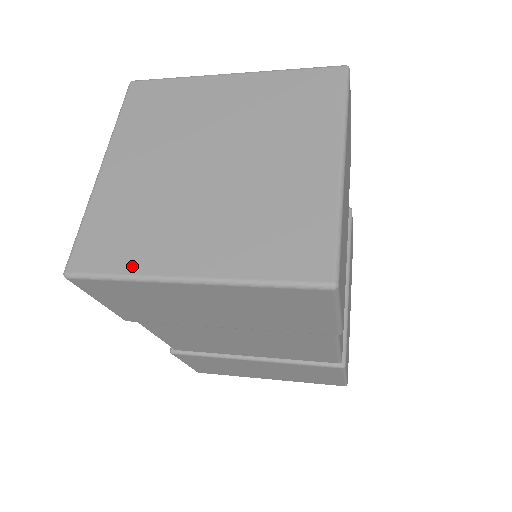
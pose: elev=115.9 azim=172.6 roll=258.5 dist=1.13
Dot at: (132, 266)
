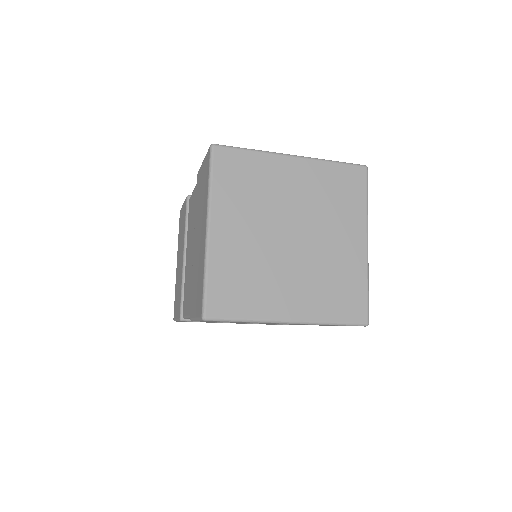
Dot at: (253, 313)
